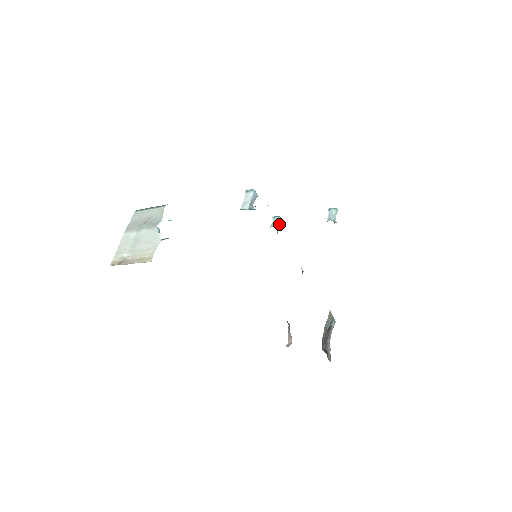
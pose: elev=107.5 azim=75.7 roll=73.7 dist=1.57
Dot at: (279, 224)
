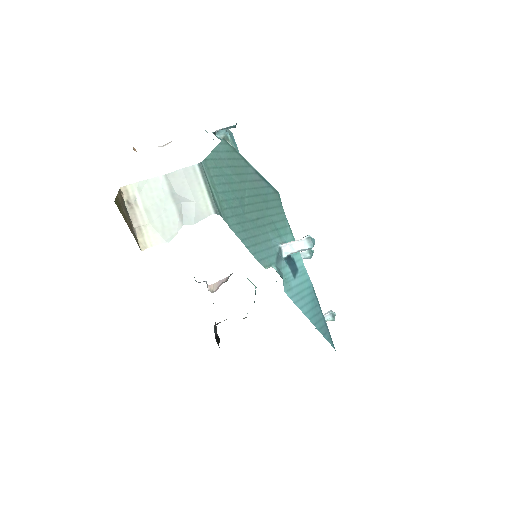
Dot at: (304, 258)
